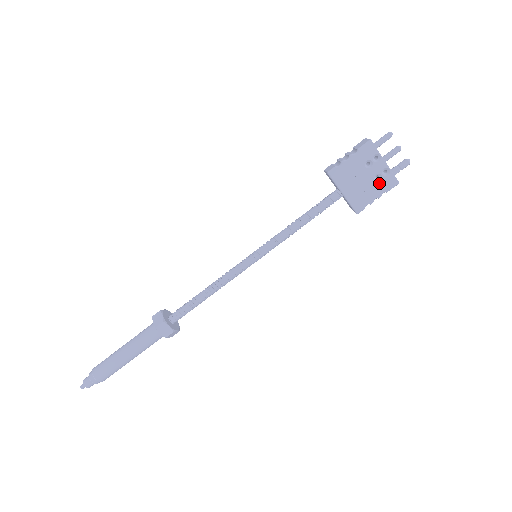
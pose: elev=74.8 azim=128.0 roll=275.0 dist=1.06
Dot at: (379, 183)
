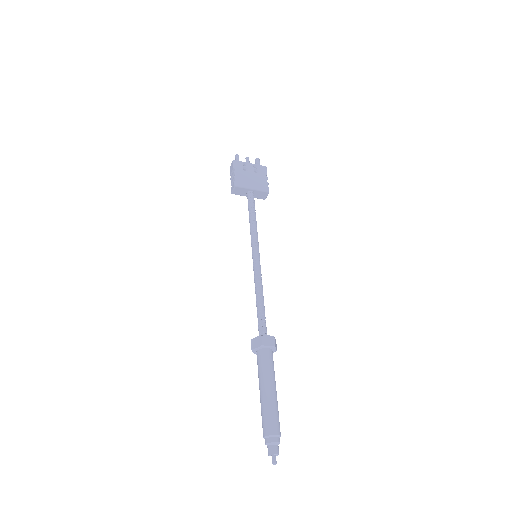
Dot at: (259, 173)
